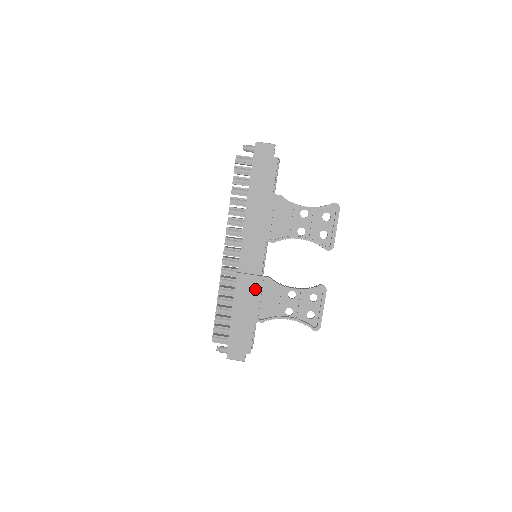
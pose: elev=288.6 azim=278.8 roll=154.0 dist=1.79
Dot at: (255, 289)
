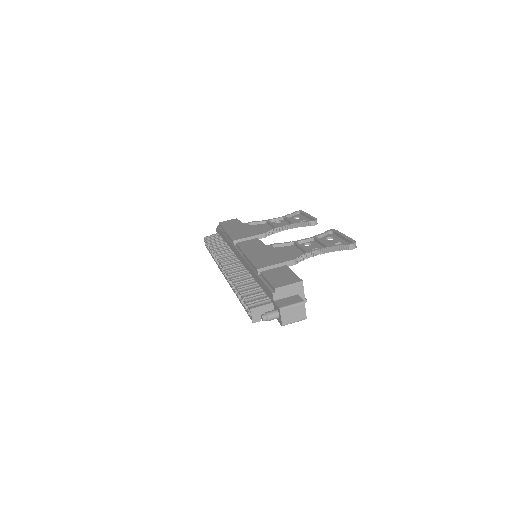
Dot at: (268, 251)
